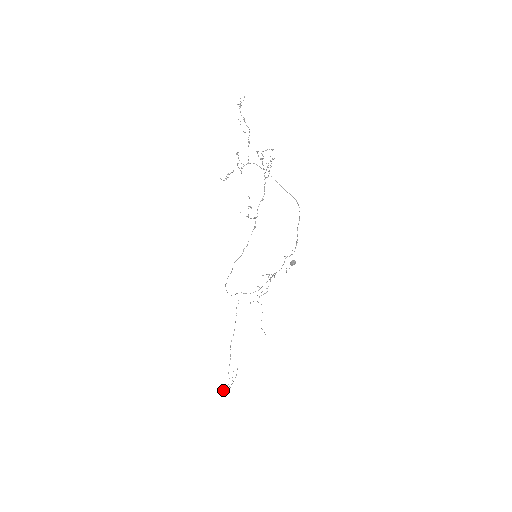
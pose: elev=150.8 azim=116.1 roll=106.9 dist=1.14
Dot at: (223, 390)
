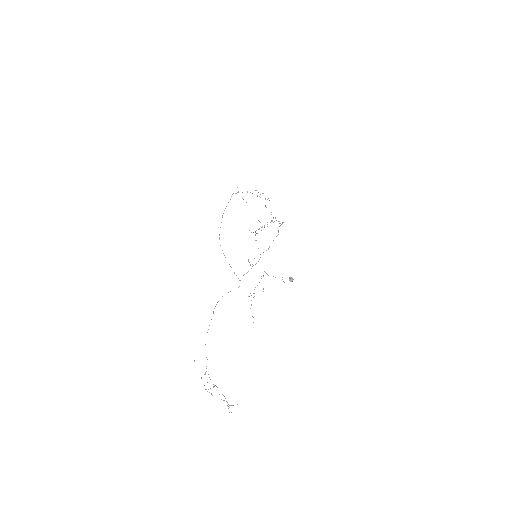
Dot at: occluded
